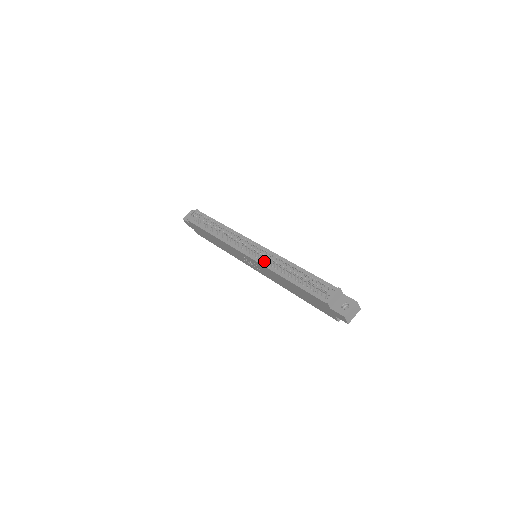
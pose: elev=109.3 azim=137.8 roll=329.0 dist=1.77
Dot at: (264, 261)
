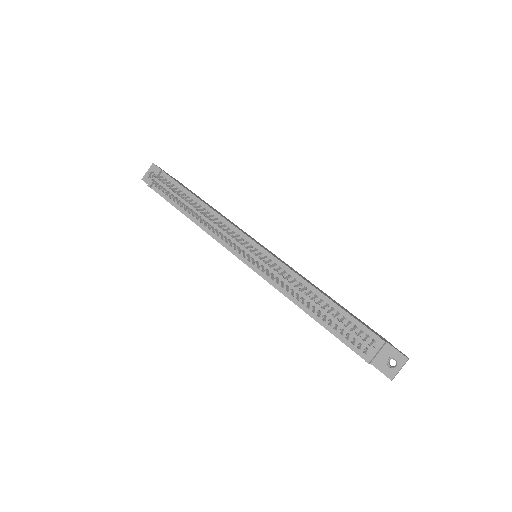
Dot at: (270, 277)
